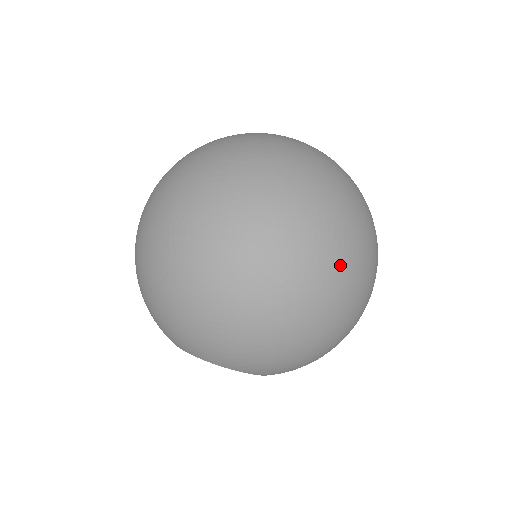
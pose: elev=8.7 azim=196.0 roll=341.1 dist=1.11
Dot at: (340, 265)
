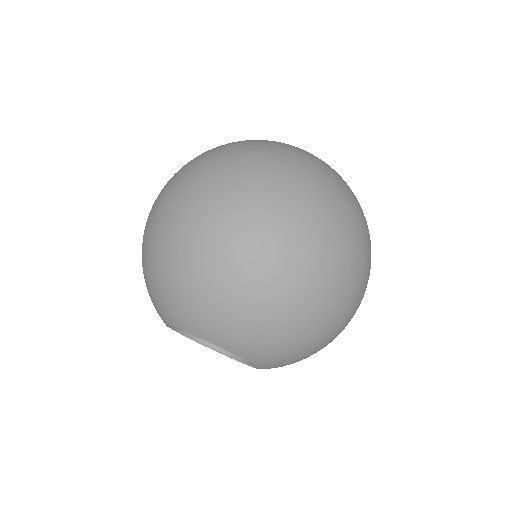
Dot at: (225, 192)
